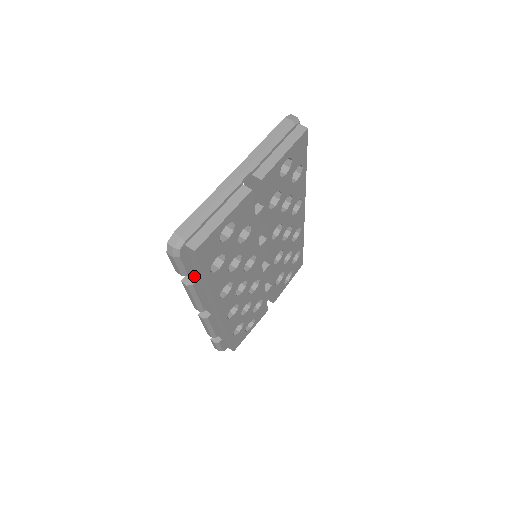
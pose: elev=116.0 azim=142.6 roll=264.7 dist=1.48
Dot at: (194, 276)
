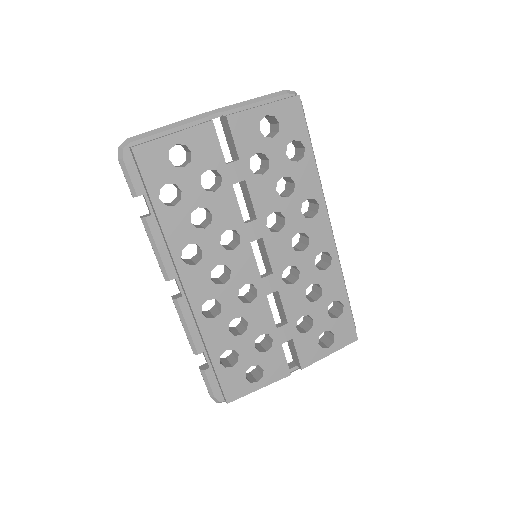
Dot at: (148, 207)
